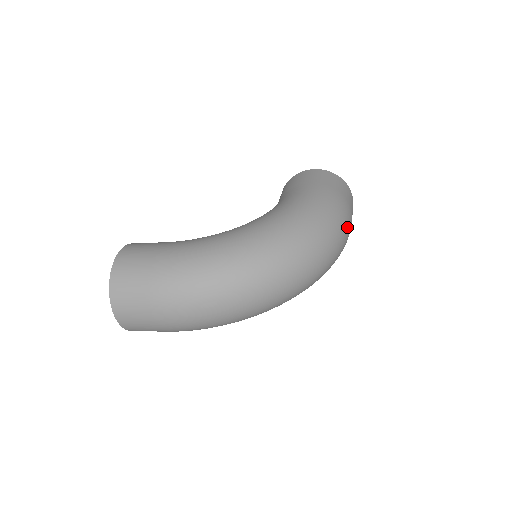
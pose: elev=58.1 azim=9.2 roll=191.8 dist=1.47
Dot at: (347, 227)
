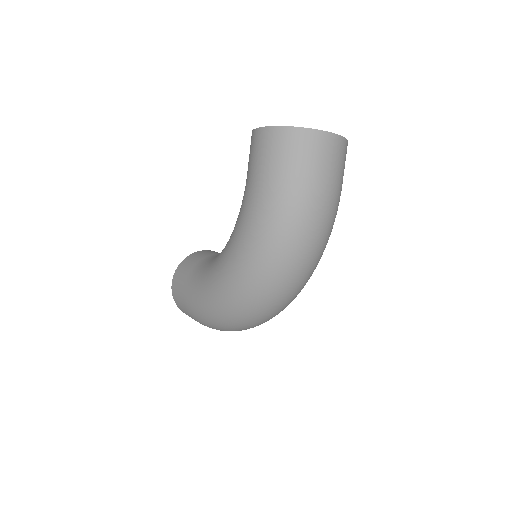
Dot at: (312, 218)
